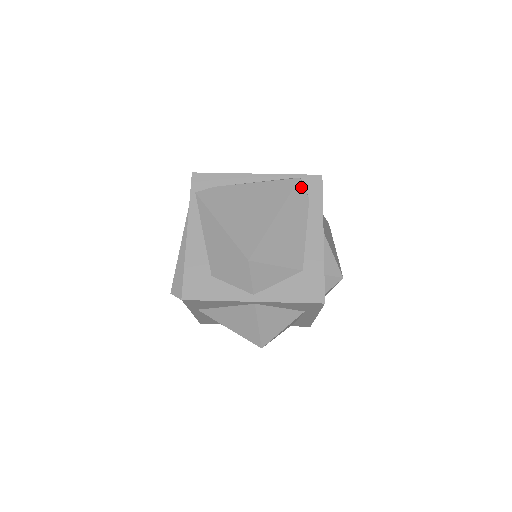
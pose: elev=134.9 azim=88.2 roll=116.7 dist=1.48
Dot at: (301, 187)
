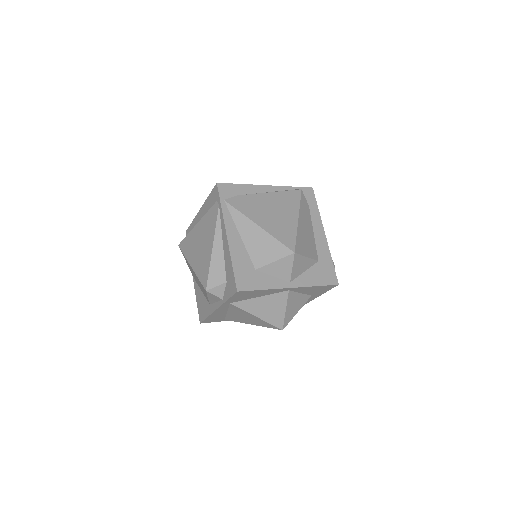
Dot at: (303, 196)
